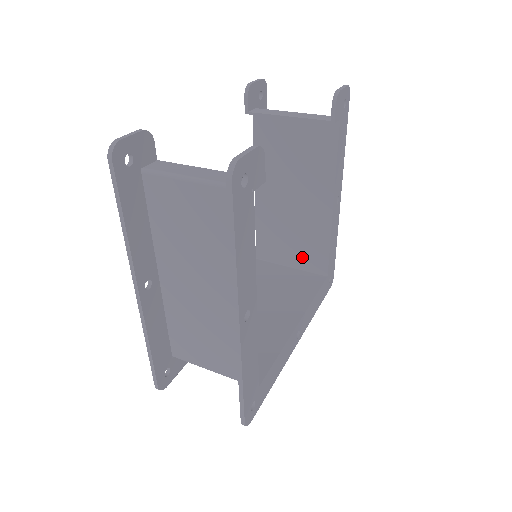
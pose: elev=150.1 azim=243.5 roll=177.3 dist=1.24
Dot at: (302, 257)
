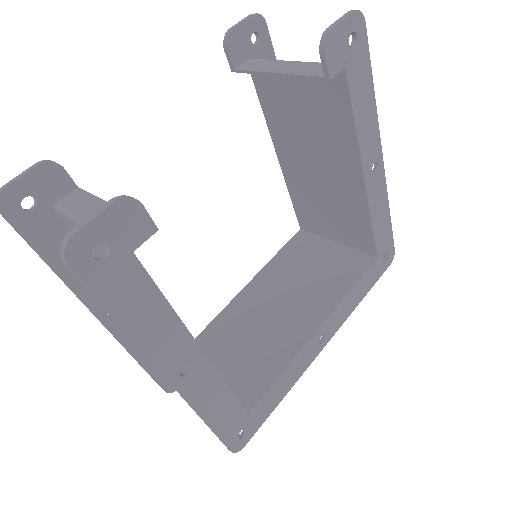
Dot at: (345, 233)
